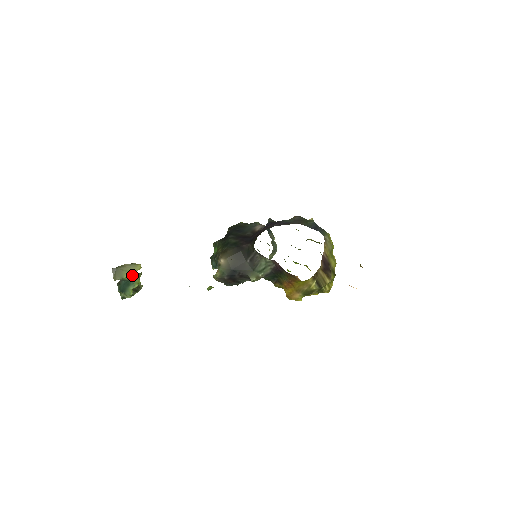
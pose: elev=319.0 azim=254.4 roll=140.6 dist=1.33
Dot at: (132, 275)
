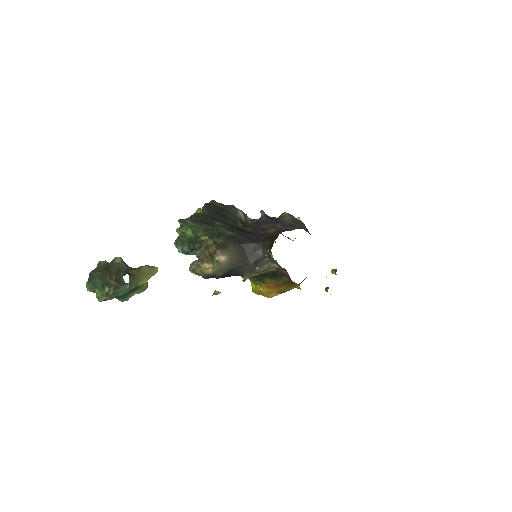
Dot at: (146, 281)
